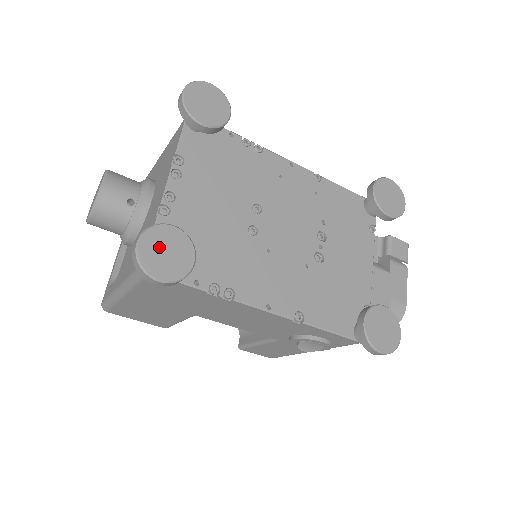
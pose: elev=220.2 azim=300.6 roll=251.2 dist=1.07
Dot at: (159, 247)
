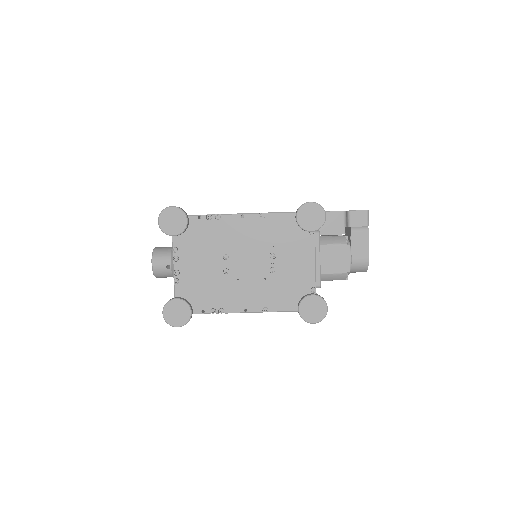
Dot at: (172, 312)
